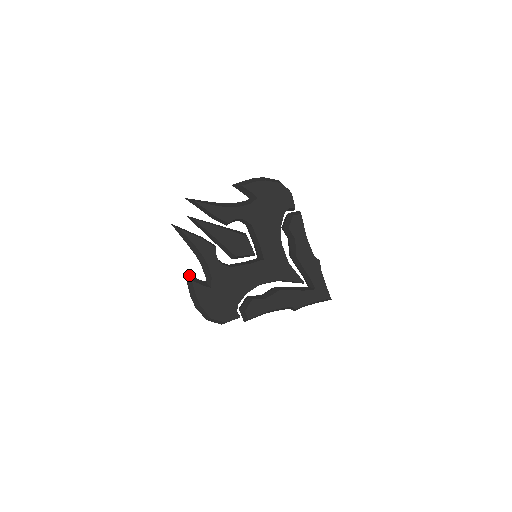
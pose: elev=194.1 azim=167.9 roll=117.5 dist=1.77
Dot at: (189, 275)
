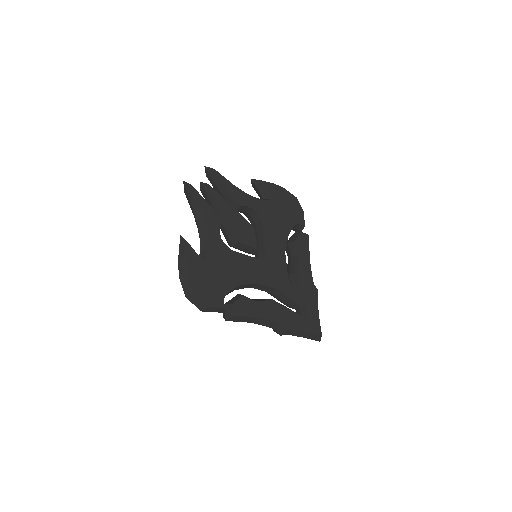
Dot at: (184, 239)
